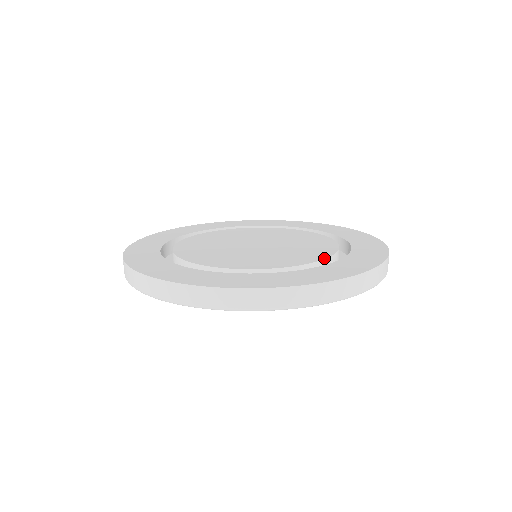
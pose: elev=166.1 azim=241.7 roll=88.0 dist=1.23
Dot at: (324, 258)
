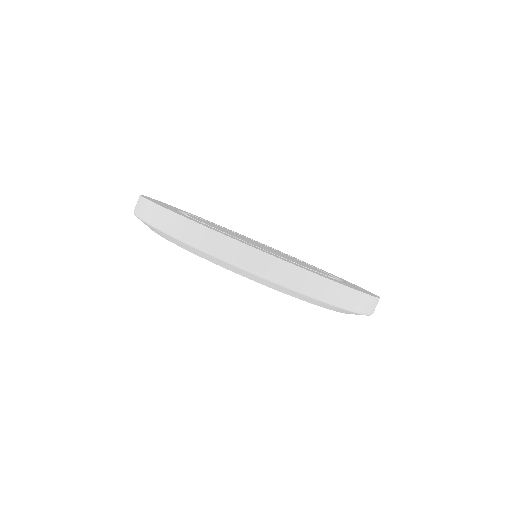
Dot at: occluded
